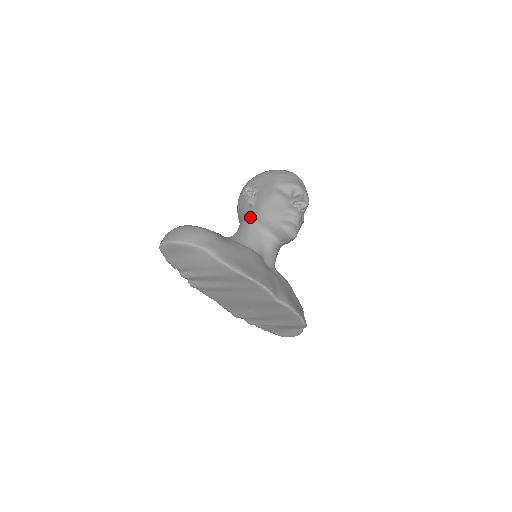
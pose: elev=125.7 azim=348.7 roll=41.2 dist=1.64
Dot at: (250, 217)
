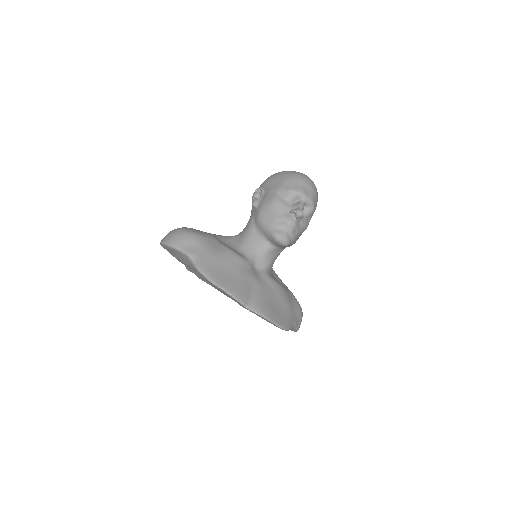
Dot at: (252, 220)
